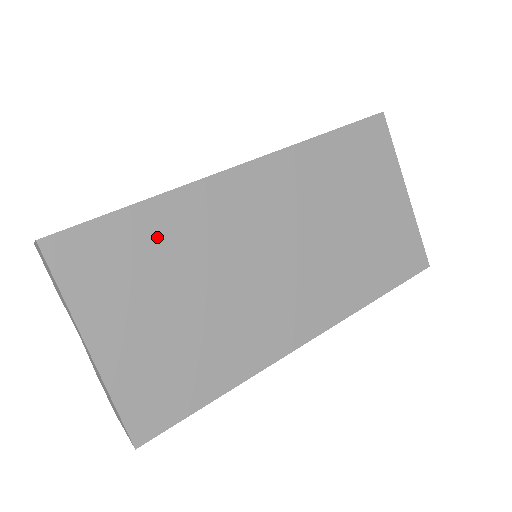
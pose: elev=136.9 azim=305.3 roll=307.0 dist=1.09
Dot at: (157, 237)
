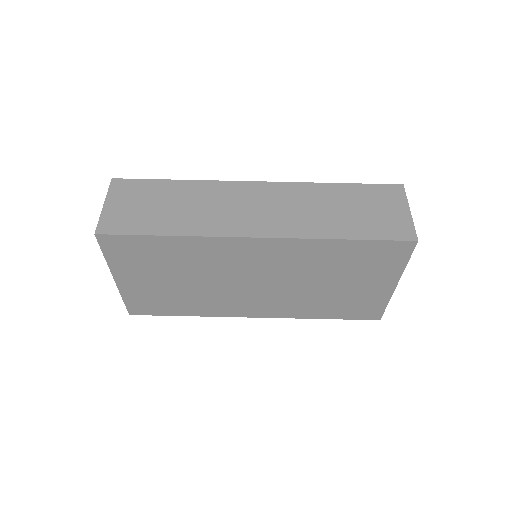
Dot at: (173, 253)
